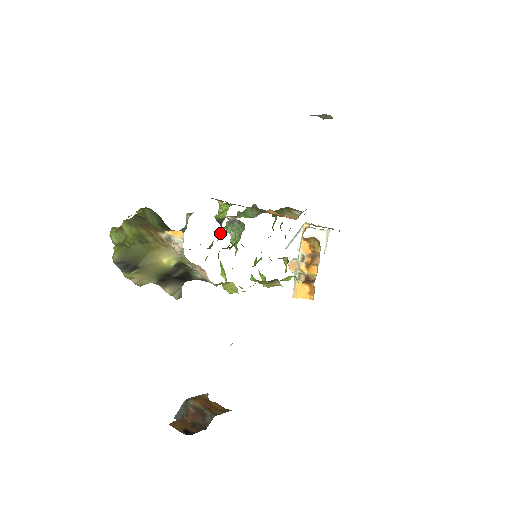
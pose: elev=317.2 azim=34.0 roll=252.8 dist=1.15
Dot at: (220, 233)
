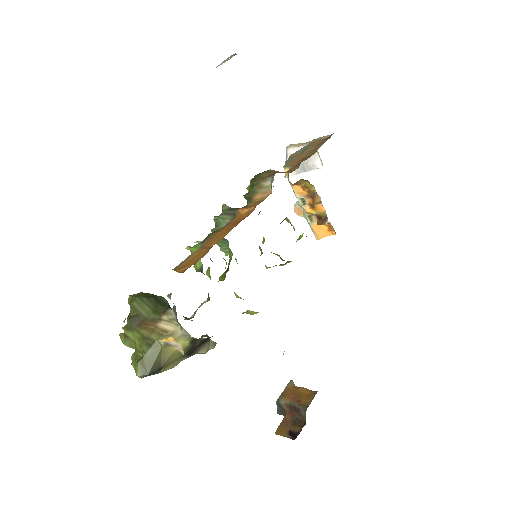
Dot at: (209, 275)
